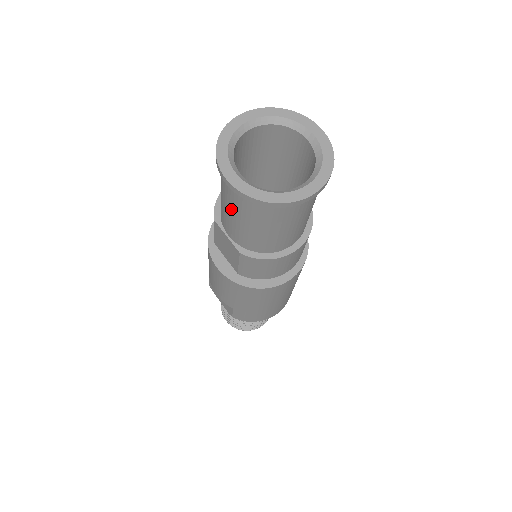
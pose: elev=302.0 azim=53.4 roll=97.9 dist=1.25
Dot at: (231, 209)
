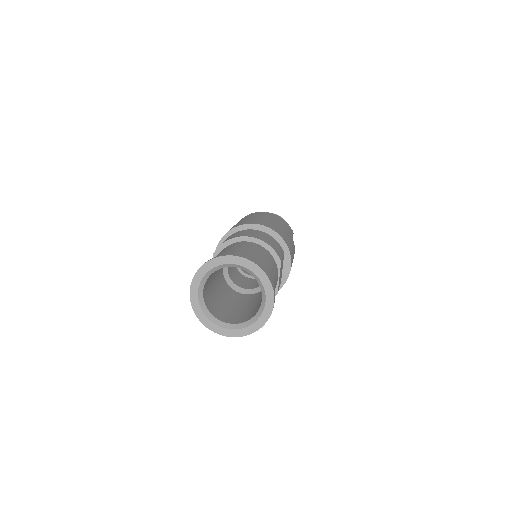
Dot at: occluded
